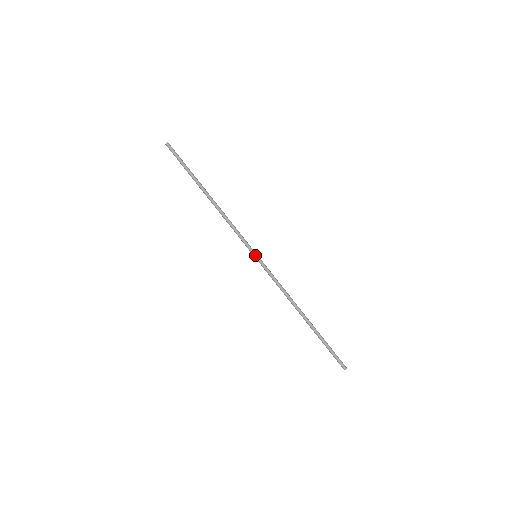
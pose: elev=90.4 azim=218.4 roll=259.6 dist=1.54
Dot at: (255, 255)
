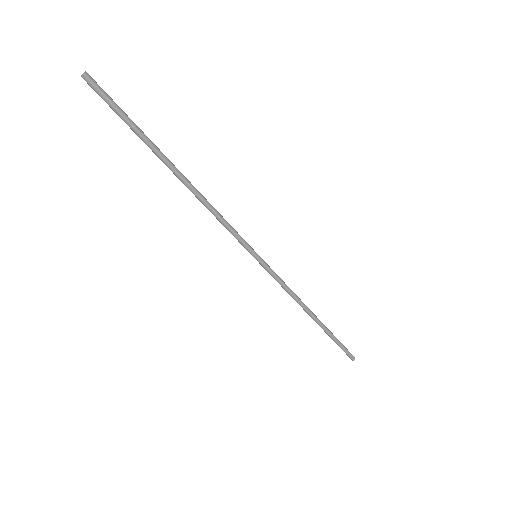
Dot at: (256, 255)
